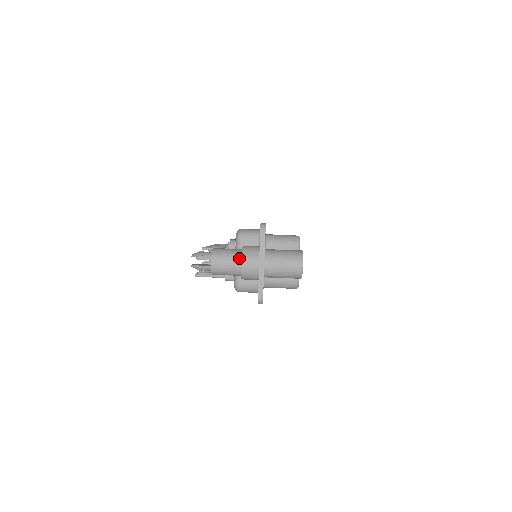
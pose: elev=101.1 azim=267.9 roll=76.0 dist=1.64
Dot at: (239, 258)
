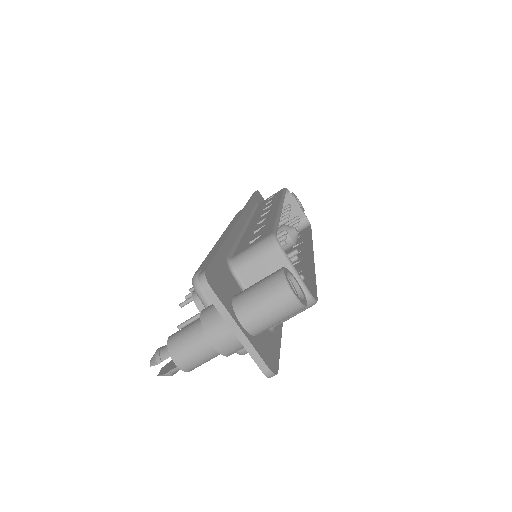
Dot at: (205, 337)
